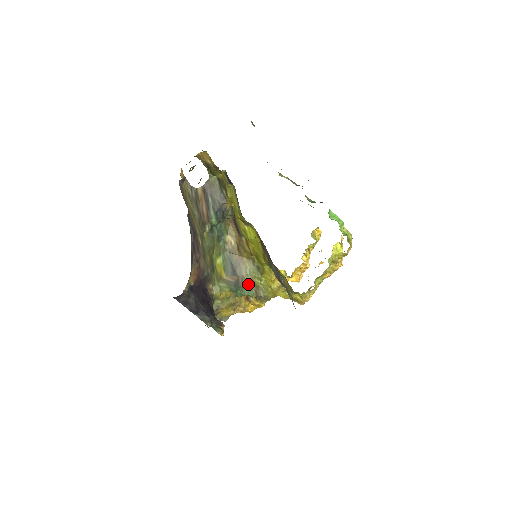
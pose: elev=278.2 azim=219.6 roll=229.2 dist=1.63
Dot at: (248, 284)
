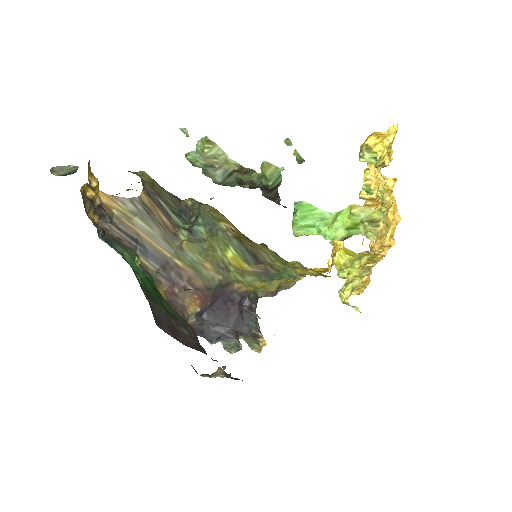
Dot at: (281, 269)
